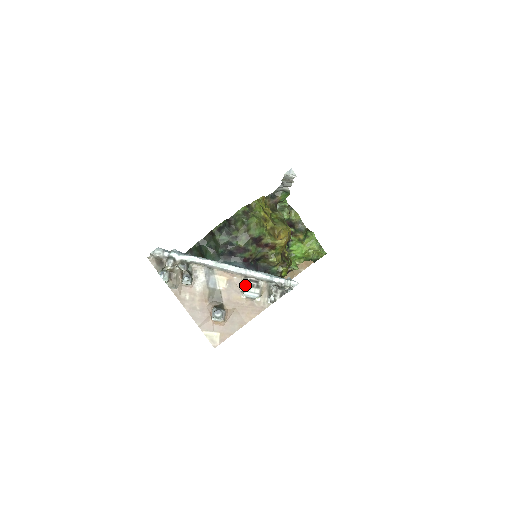
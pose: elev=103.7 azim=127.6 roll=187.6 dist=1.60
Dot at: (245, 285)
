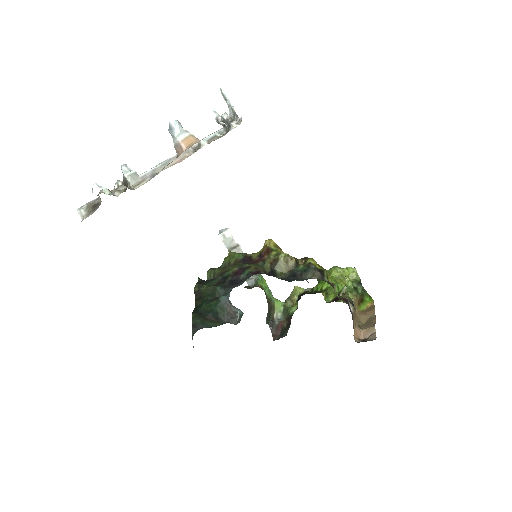
Dot at: occluded
